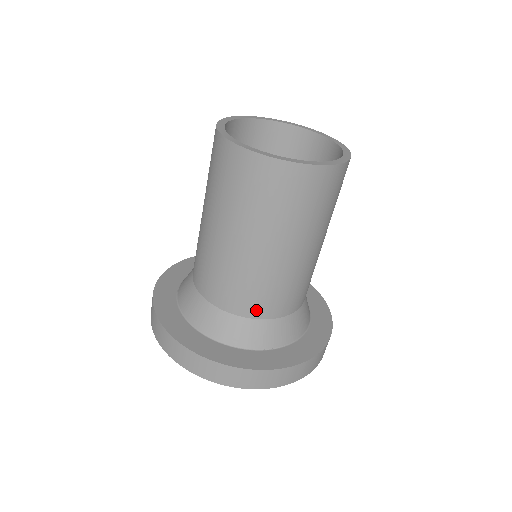
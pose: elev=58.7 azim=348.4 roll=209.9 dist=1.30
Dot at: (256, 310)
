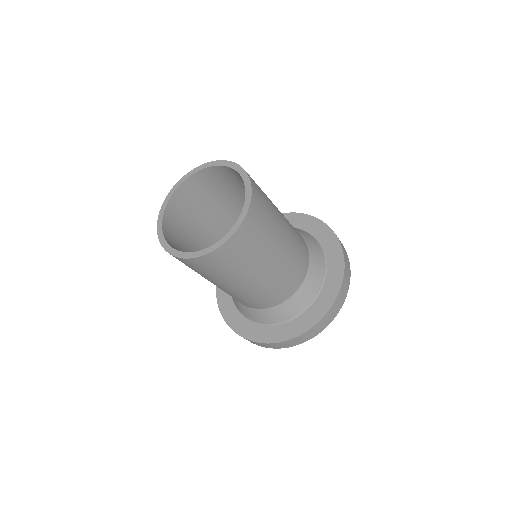
Dot at: (257, 306)
